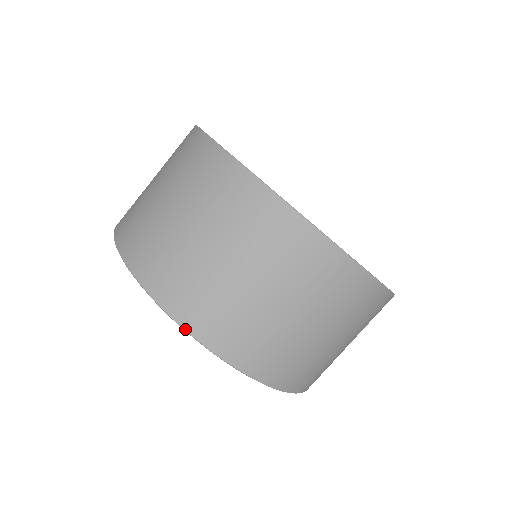
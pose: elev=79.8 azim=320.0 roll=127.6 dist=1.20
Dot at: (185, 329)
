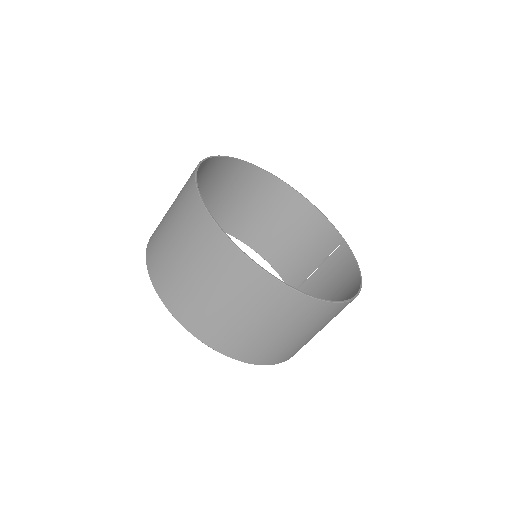
Dot at: (175, 317)
